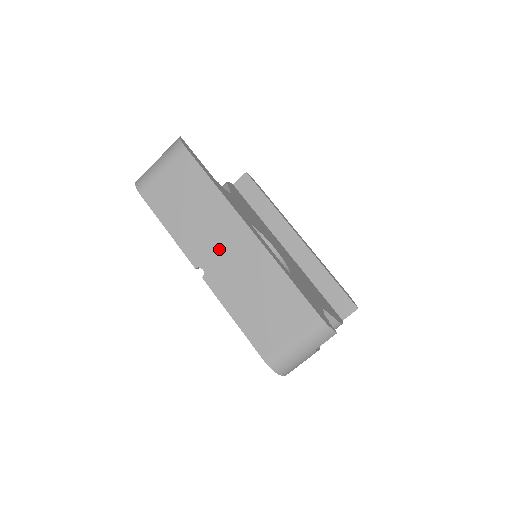
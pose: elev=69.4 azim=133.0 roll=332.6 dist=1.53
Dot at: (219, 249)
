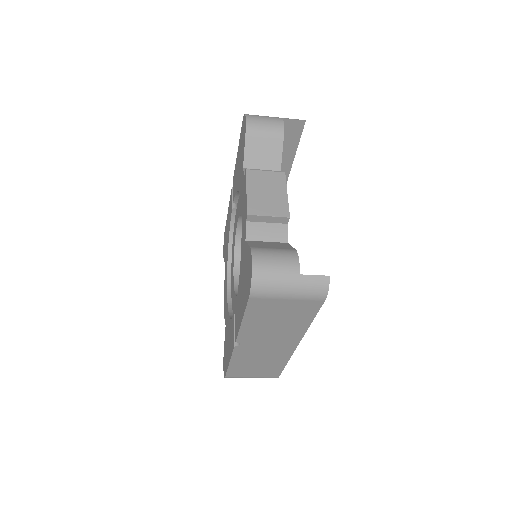
Dot at: (265, 344)
